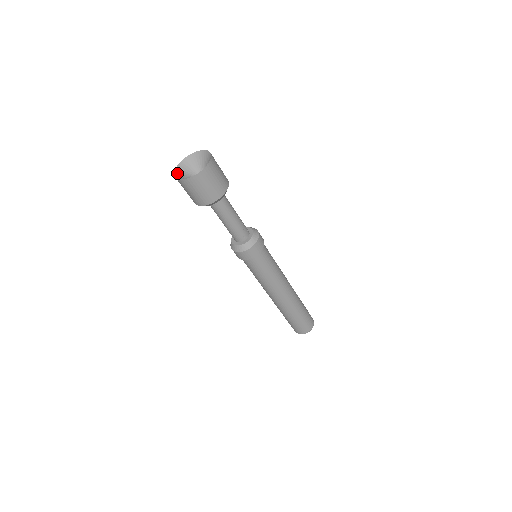
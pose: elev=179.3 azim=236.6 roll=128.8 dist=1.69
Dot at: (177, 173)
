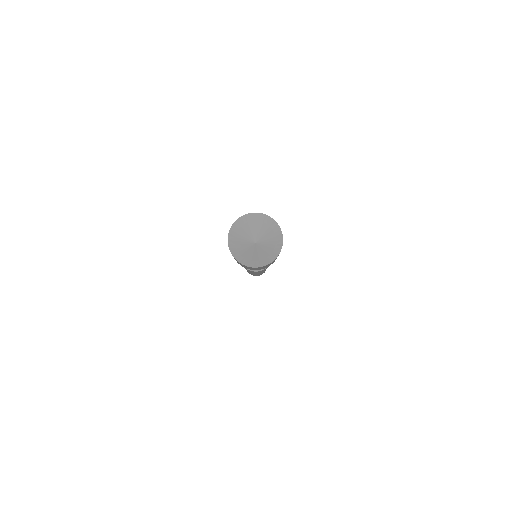
Dot at: (233, 251)
